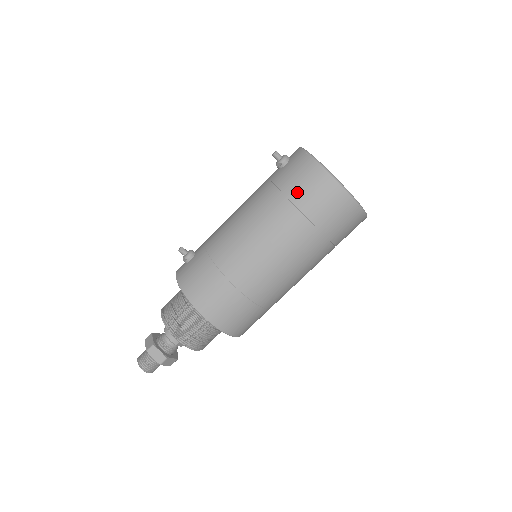
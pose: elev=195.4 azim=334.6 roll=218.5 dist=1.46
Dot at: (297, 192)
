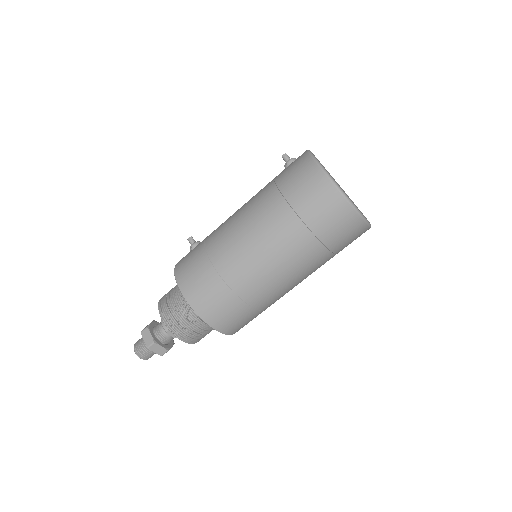
Dot at: (286, 181)
